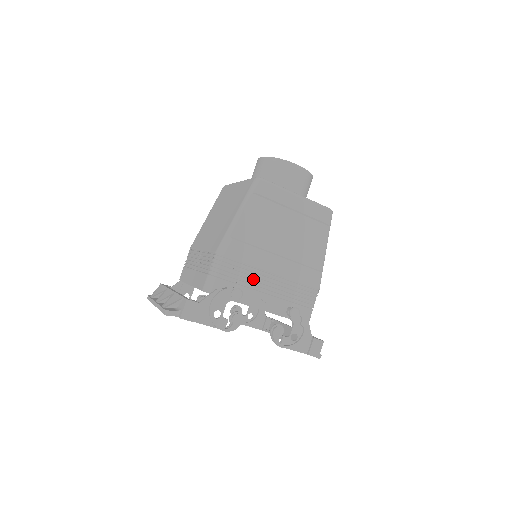
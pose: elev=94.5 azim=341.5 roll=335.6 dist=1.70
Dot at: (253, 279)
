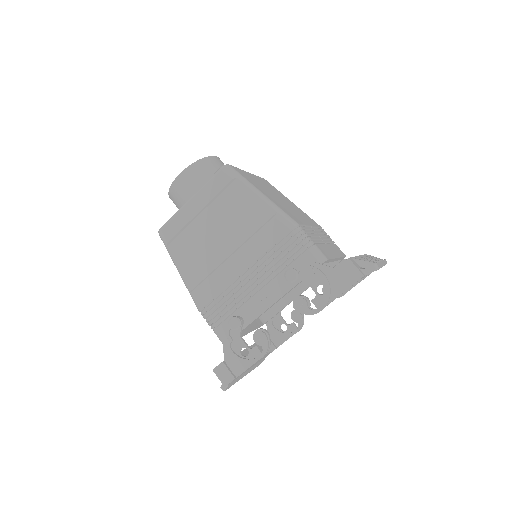
Dot at: (238, 294)
